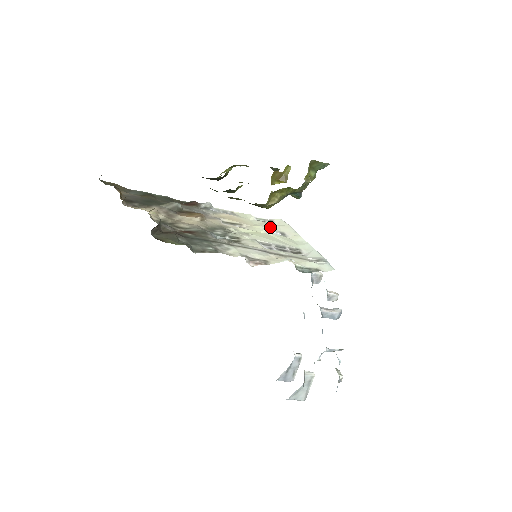
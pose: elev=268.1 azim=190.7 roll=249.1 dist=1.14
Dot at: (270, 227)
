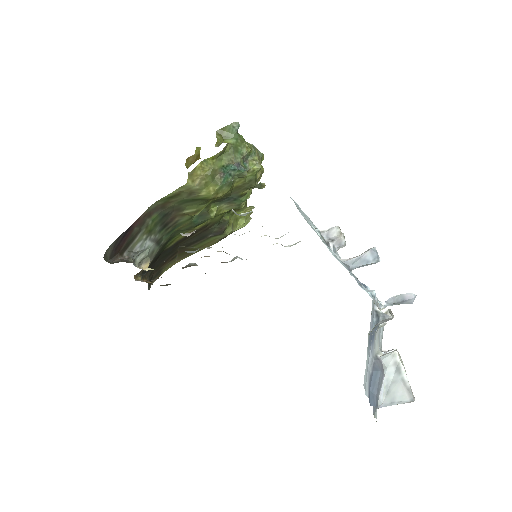
Dot at: occluded
